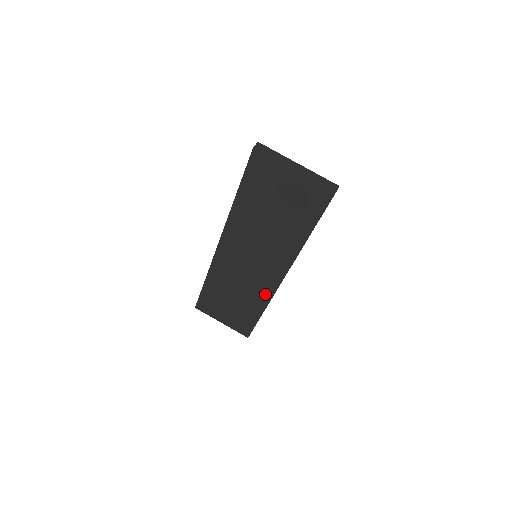
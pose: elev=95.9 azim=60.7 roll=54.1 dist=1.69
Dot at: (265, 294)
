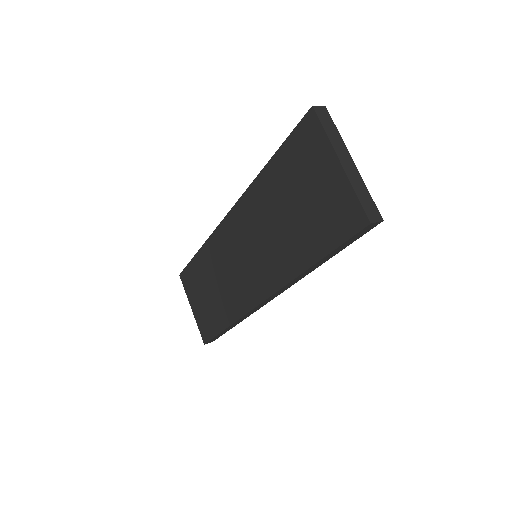
Dot at: (240, 306)
